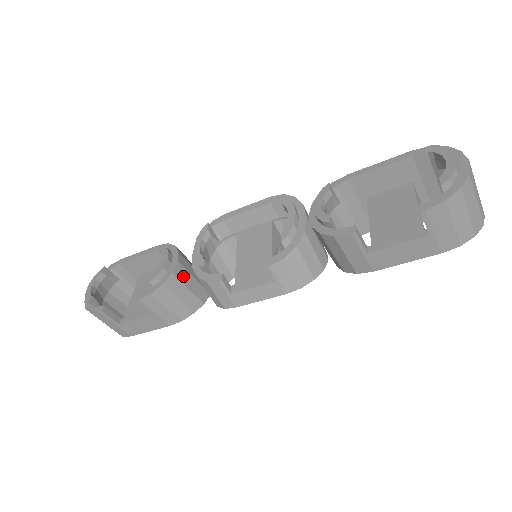
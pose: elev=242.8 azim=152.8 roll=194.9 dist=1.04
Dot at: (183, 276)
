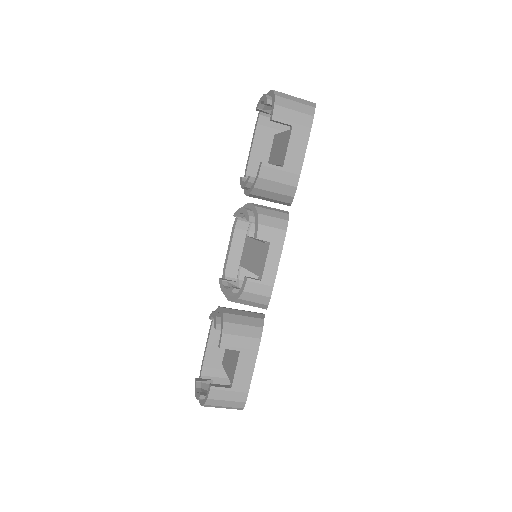
Dot at: (233, 312)
